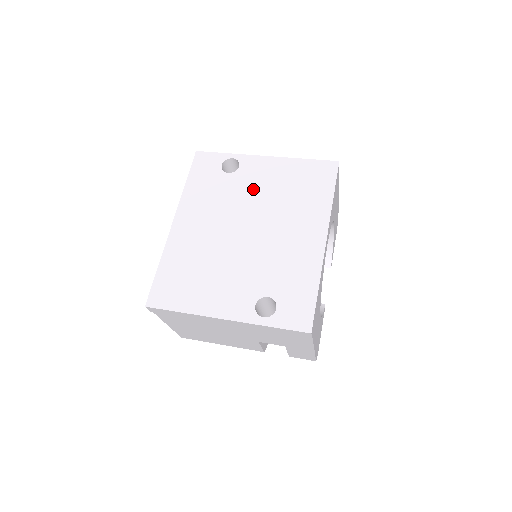
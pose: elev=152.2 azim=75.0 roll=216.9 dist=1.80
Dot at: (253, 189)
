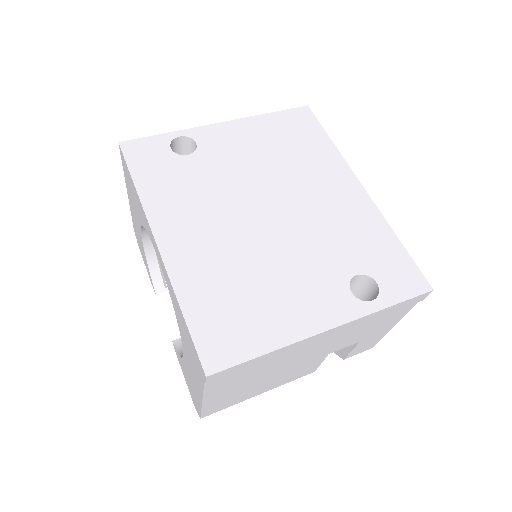
Dot at: (236, 163)
